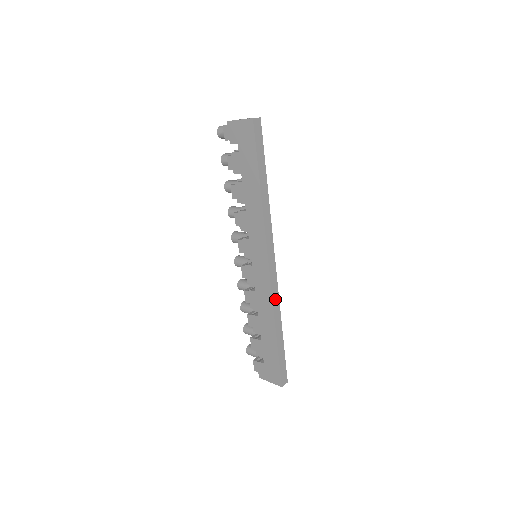
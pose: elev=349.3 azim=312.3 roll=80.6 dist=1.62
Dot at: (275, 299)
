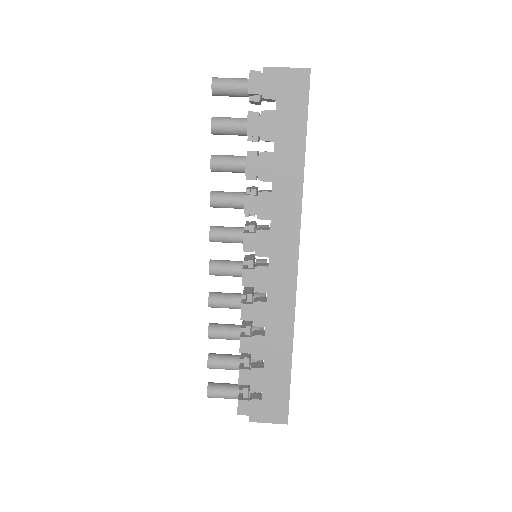
Dot at: occluded
